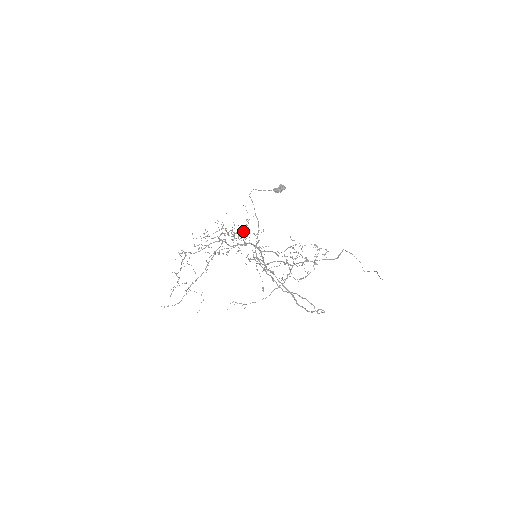
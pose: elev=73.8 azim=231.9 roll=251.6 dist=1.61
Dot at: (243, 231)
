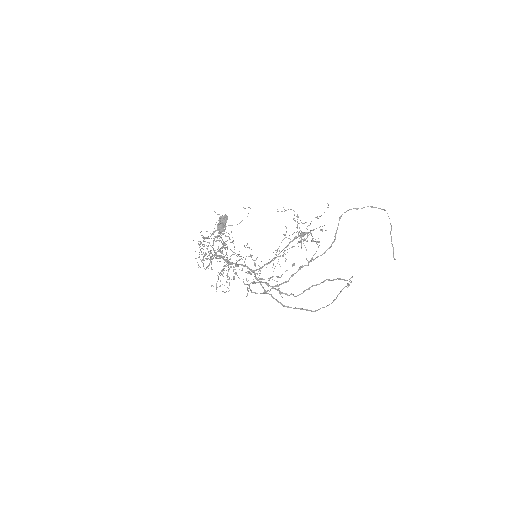
Dot at: (223, 268)
